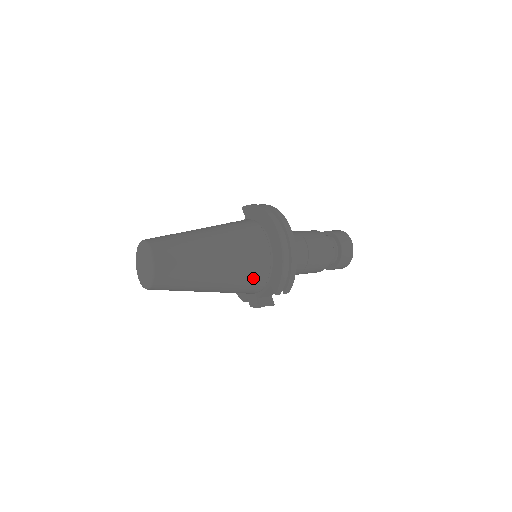
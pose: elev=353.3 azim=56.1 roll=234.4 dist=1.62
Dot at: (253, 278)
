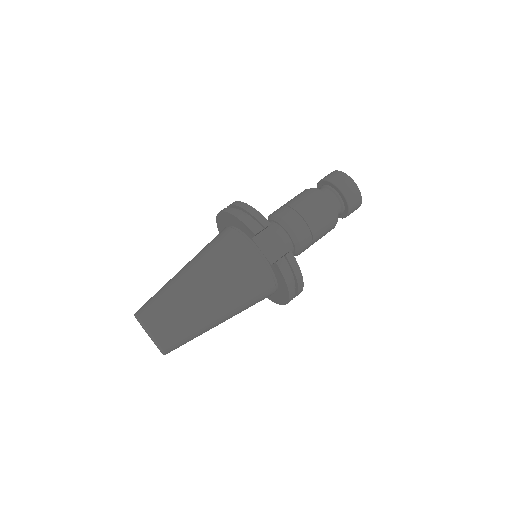
Dot at: occluded
